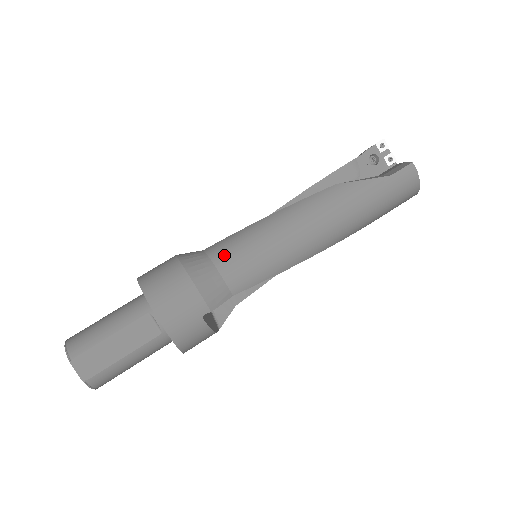
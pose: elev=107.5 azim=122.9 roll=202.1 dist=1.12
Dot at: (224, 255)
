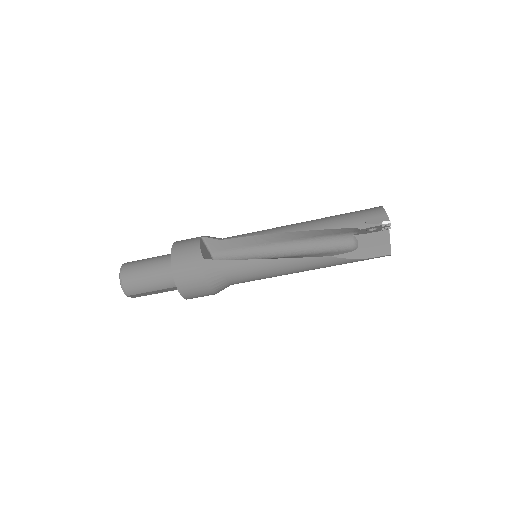
Dot at: (234, 276)
